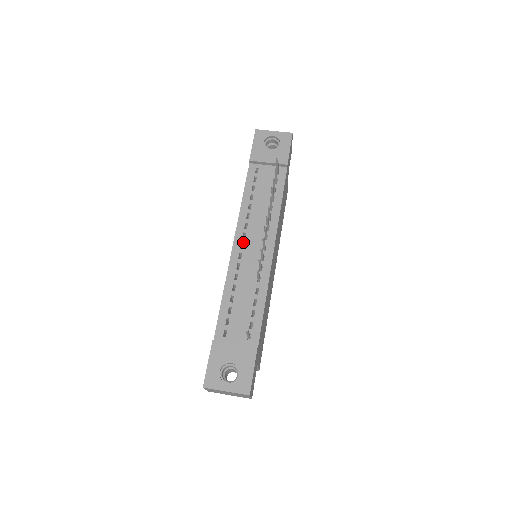
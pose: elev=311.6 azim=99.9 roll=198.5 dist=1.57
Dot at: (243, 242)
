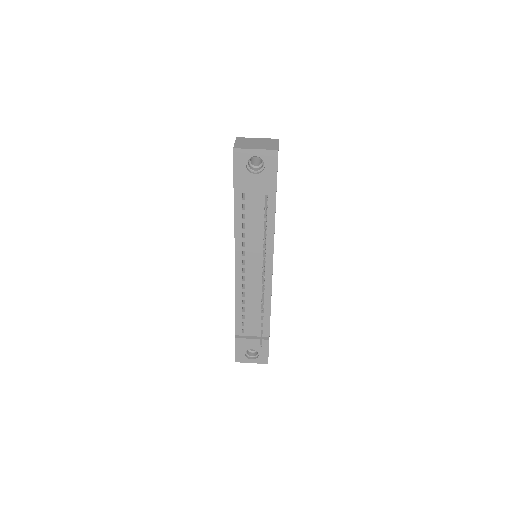
Dot at: occluded
